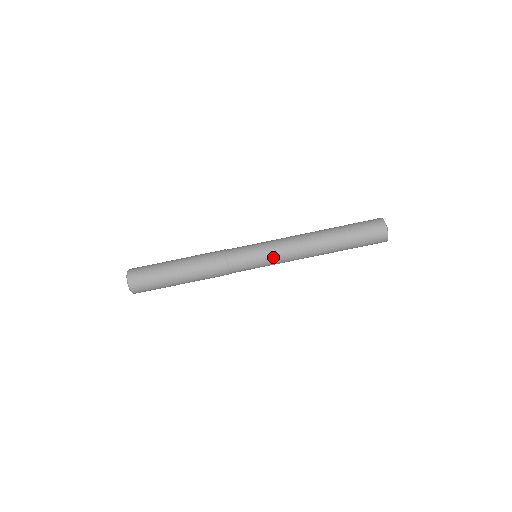
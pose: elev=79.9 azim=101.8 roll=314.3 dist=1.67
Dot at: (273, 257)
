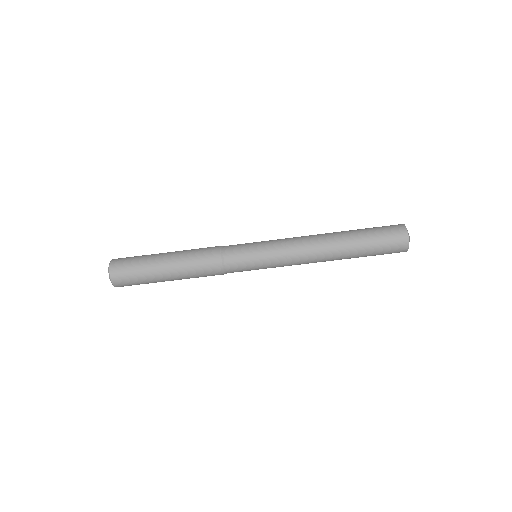
Dot at: (274, 251)
